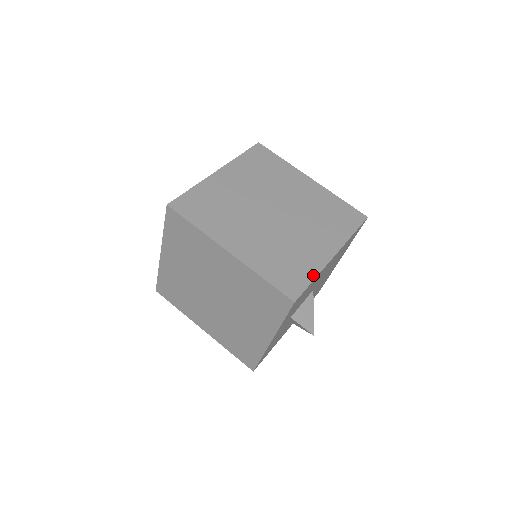
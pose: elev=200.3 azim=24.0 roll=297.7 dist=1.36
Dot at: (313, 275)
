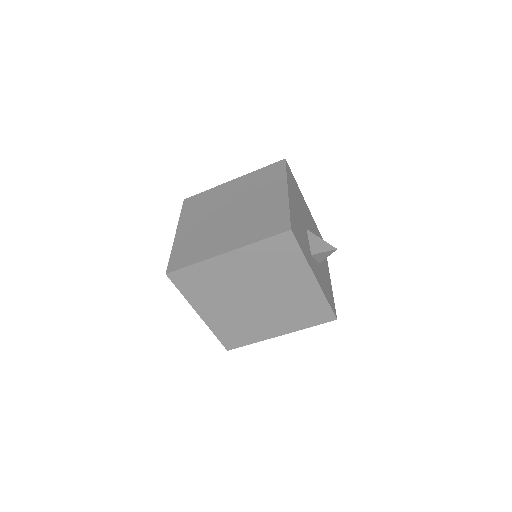
Dot at: (286, 210)
